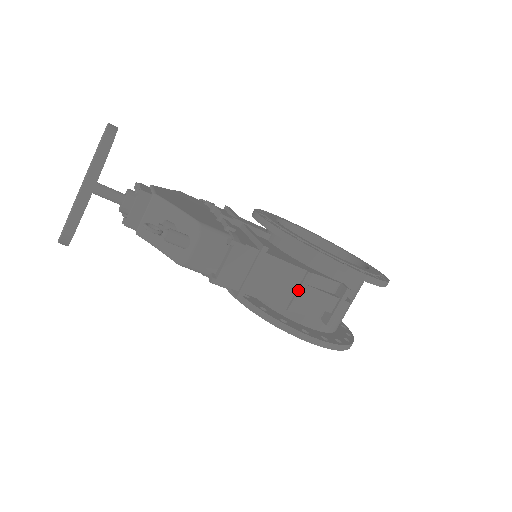
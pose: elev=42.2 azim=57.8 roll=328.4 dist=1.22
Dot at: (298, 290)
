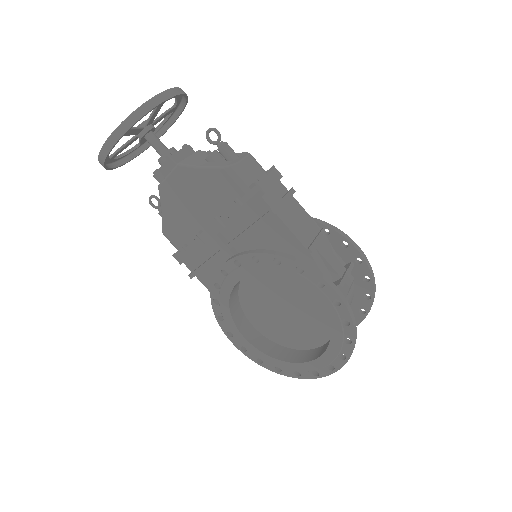
Dot at: (316, 237)
